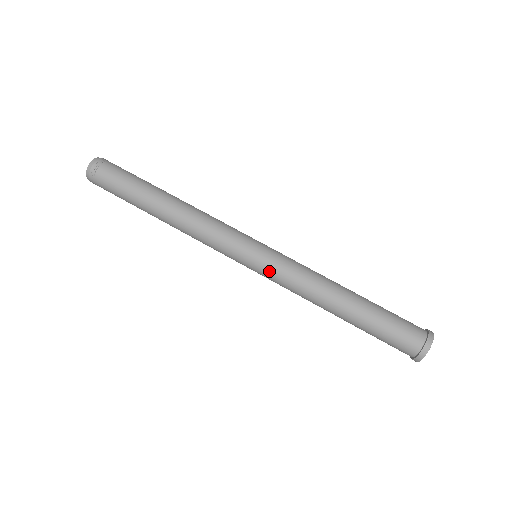
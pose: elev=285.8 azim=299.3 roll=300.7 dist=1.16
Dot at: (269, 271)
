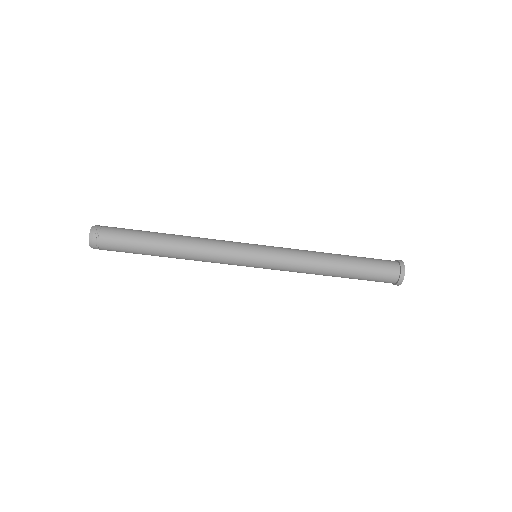
Dot at: occluded
